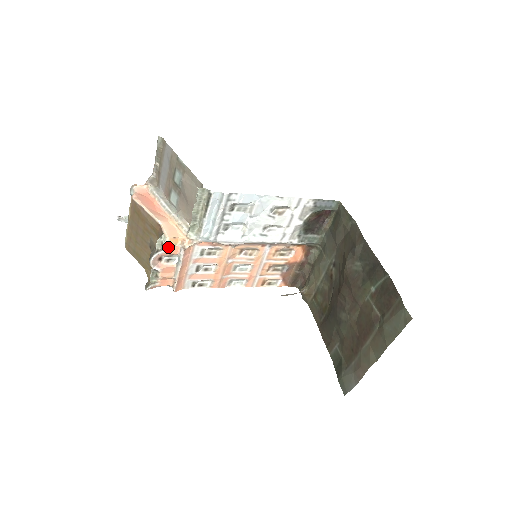
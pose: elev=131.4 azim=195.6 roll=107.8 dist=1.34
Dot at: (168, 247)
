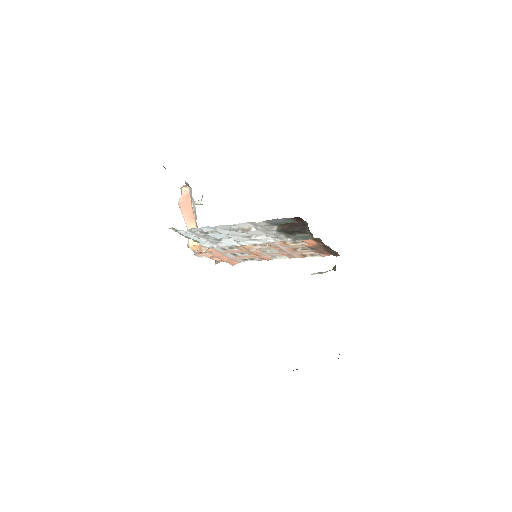
Dot at: occluded
